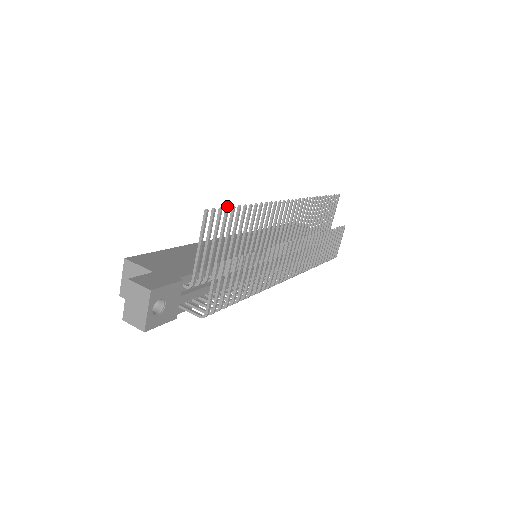
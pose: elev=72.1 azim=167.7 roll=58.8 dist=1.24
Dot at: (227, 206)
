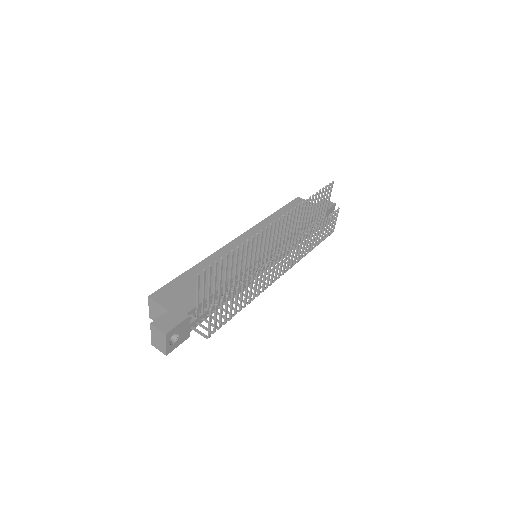
Dot at: (216, 261)
